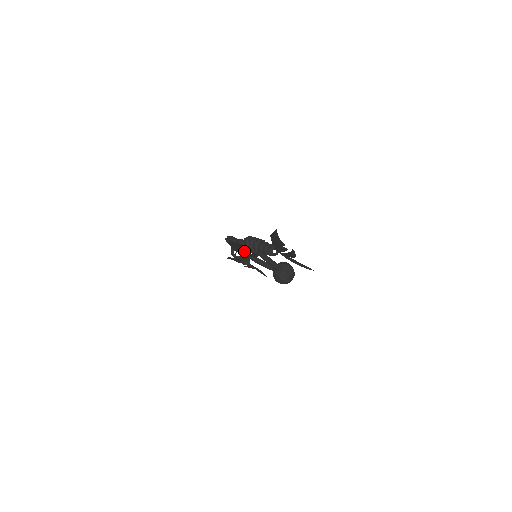
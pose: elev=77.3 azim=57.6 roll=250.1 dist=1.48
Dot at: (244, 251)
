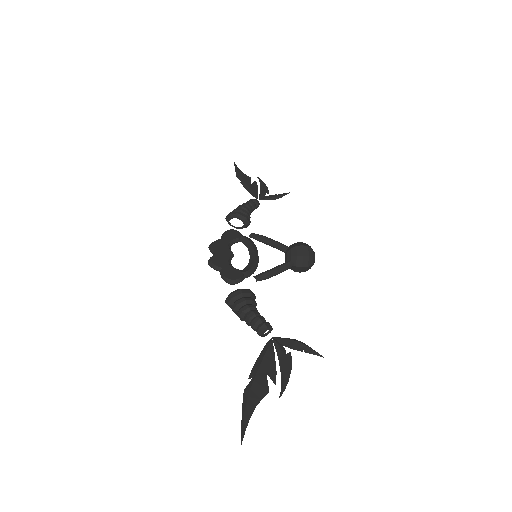
Dot at: (240, 241)
